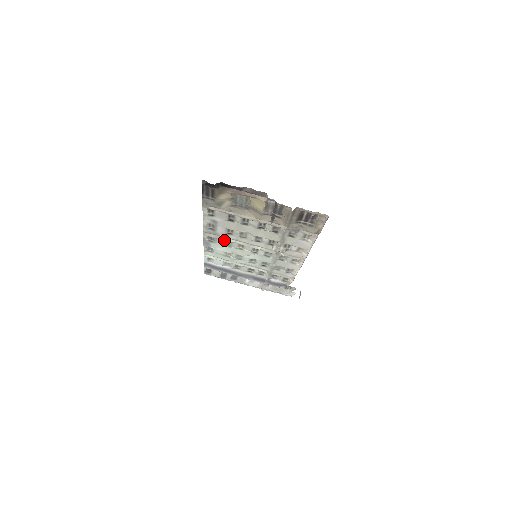
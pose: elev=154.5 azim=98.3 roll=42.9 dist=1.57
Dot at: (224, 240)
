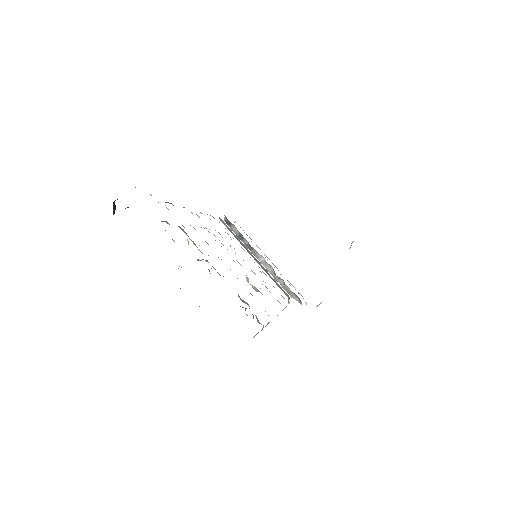
Dot at: occluded
